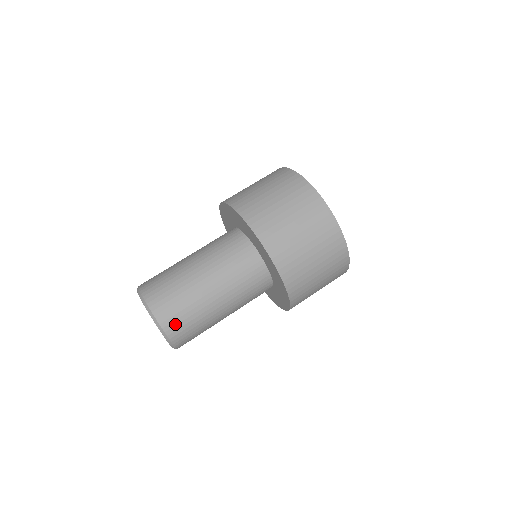
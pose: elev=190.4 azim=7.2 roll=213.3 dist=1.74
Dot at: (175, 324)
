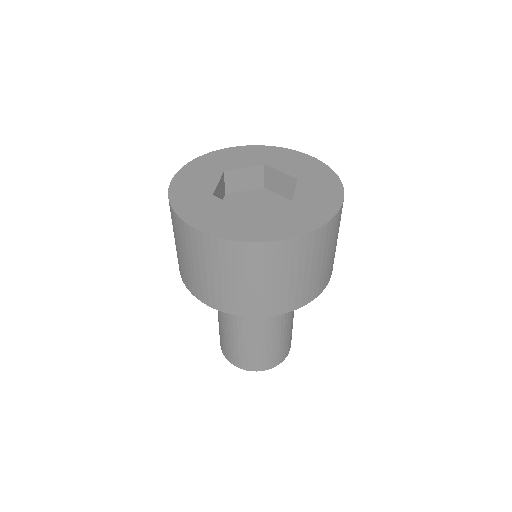
Dot at: (246, 363)
